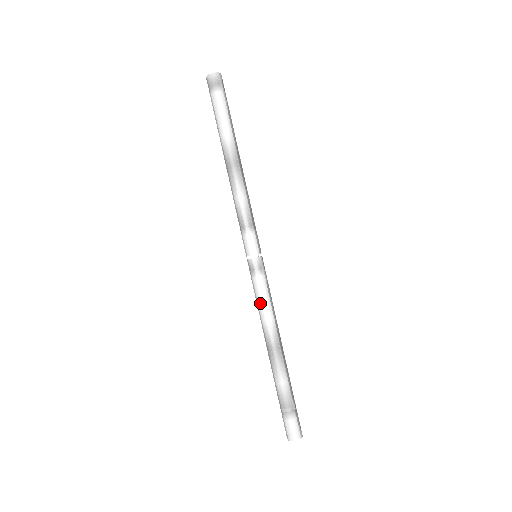
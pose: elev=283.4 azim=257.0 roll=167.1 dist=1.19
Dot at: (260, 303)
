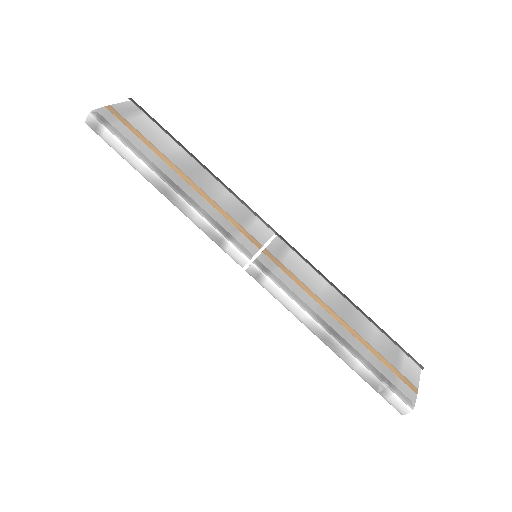
Dot at: (284, 305)
